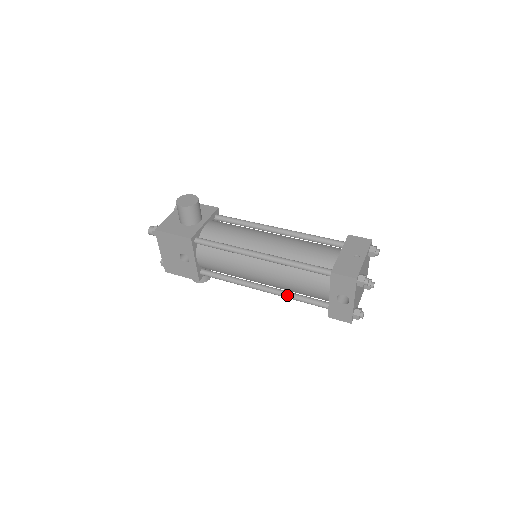
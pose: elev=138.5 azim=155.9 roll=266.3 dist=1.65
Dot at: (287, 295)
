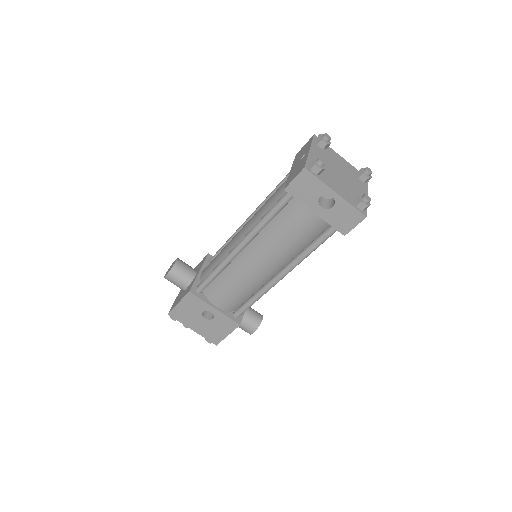
Dot at: (299, 257)
